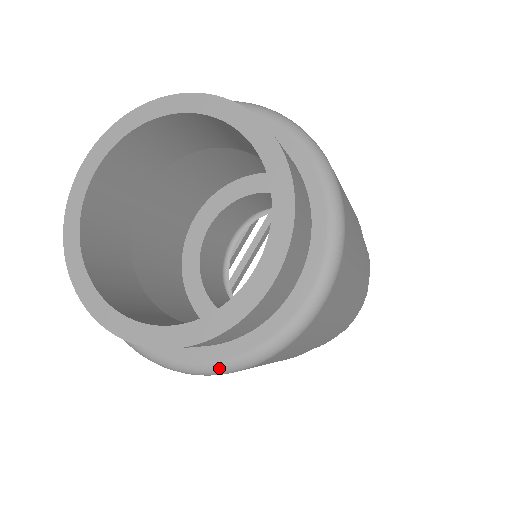
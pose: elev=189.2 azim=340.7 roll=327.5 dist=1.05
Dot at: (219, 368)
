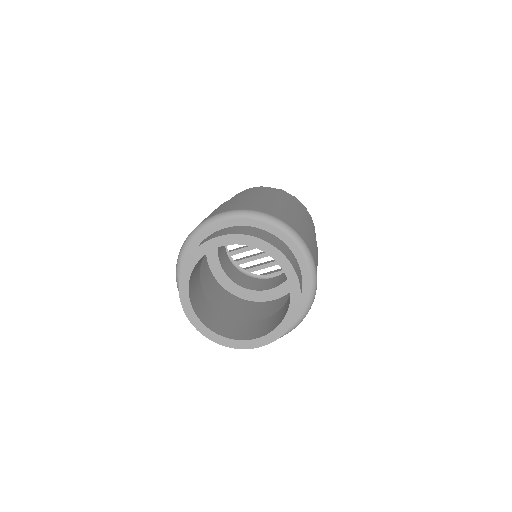
Dot at: occluded
